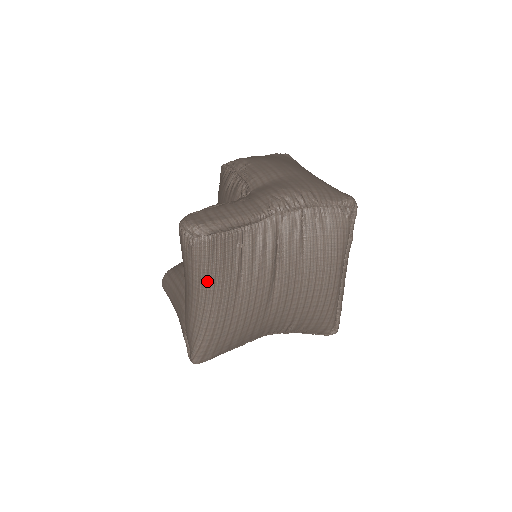
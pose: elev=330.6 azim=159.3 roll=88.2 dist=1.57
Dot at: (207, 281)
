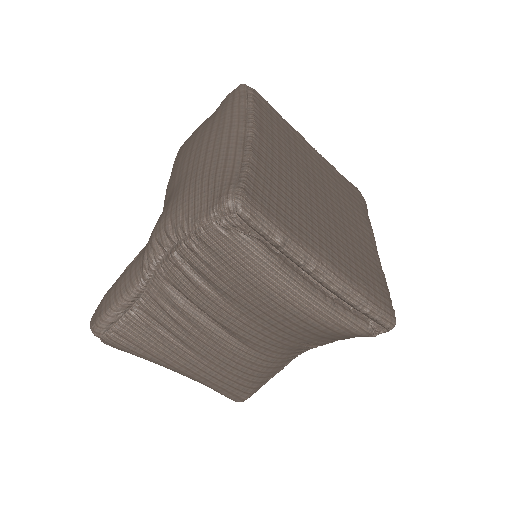
Dot at: (153, 361)
